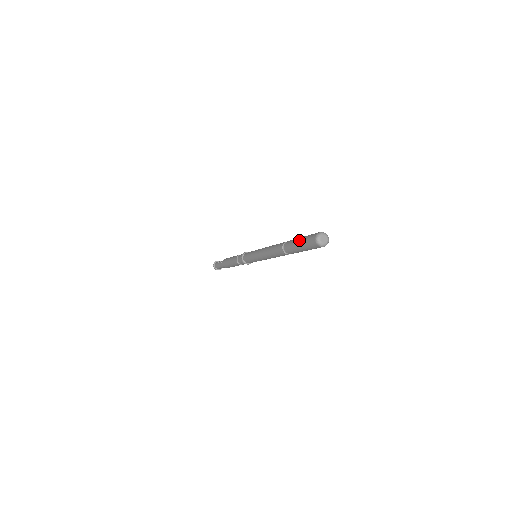
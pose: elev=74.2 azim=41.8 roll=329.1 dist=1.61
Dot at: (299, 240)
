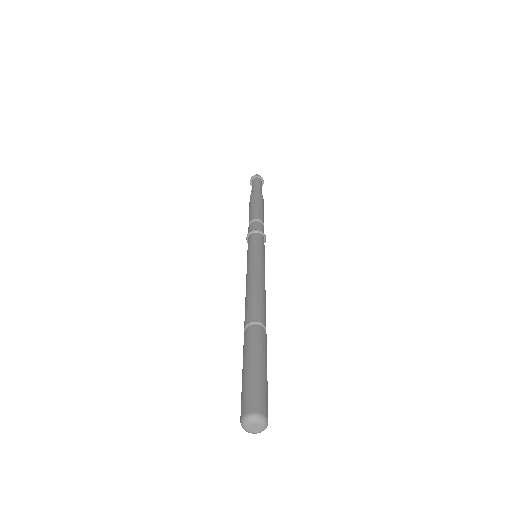
Dot at: (242, 378)
